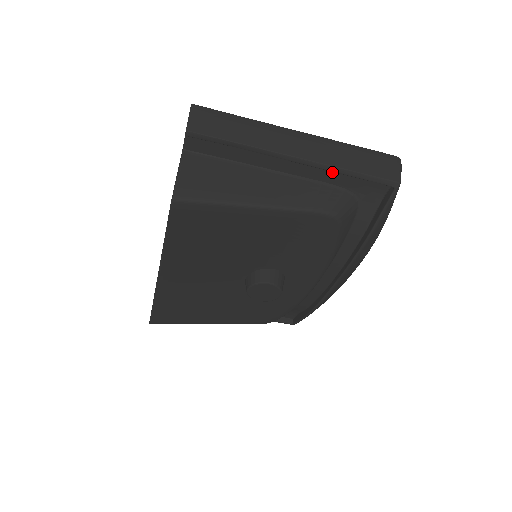
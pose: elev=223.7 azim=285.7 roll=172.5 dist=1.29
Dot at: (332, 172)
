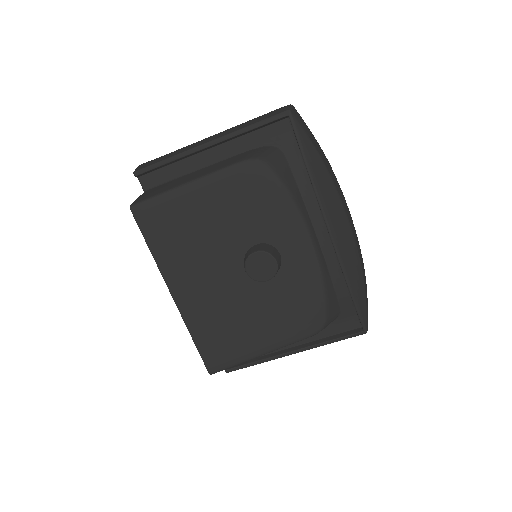
Dot at: (242, 139)
